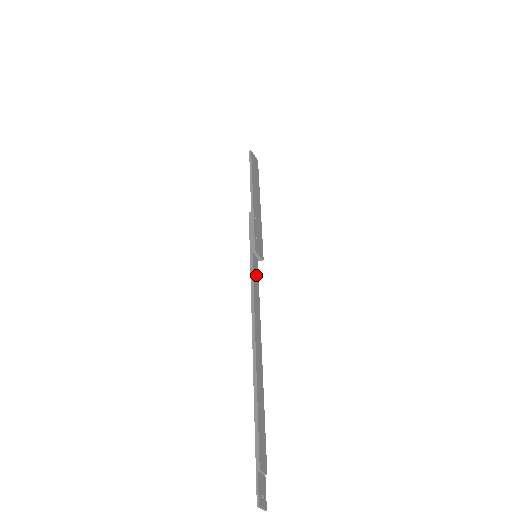
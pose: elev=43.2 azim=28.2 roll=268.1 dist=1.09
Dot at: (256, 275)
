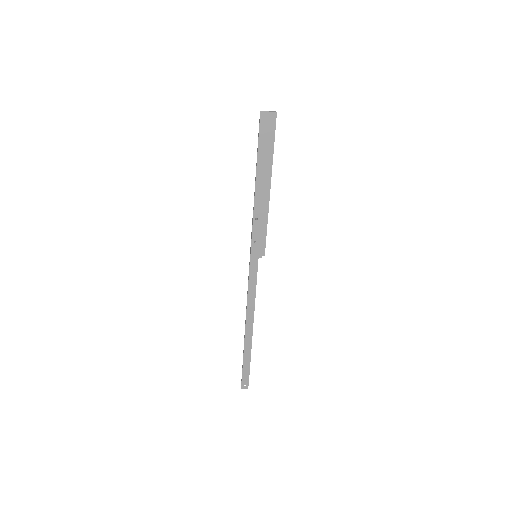
Dot at: (254, 274)
